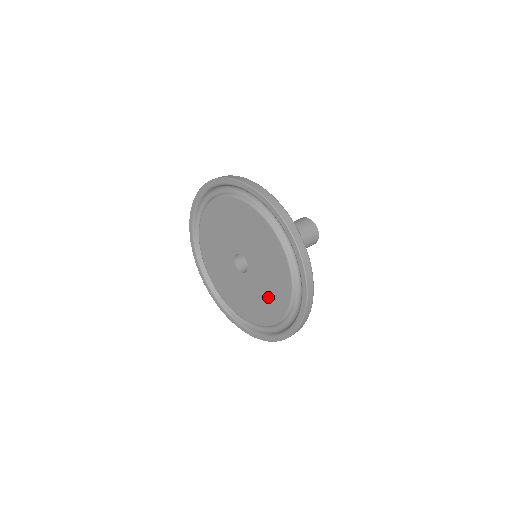
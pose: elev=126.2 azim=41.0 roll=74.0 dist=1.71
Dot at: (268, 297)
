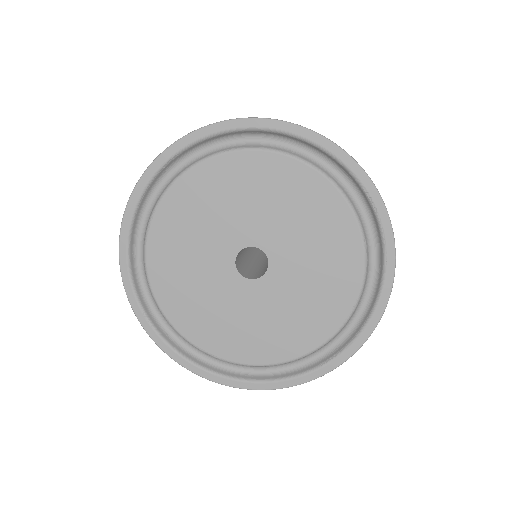
Dot at: (319, 289)
